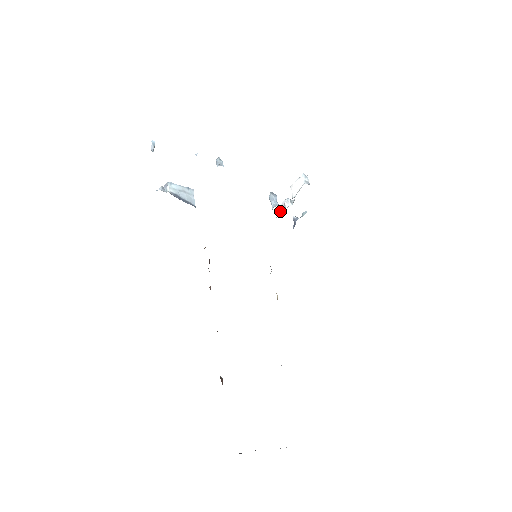
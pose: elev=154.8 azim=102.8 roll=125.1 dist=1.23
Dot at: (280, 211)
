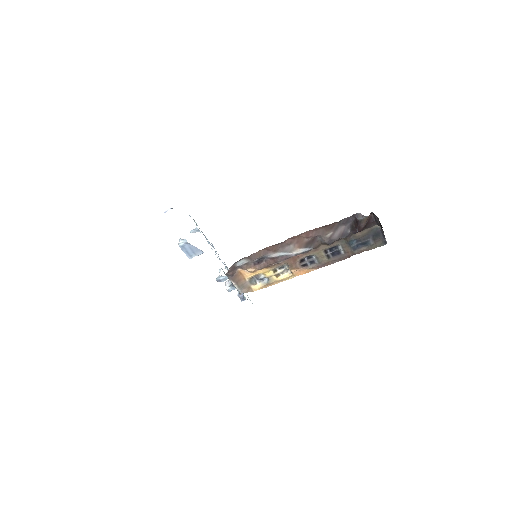
Dot at: (230, 285)
